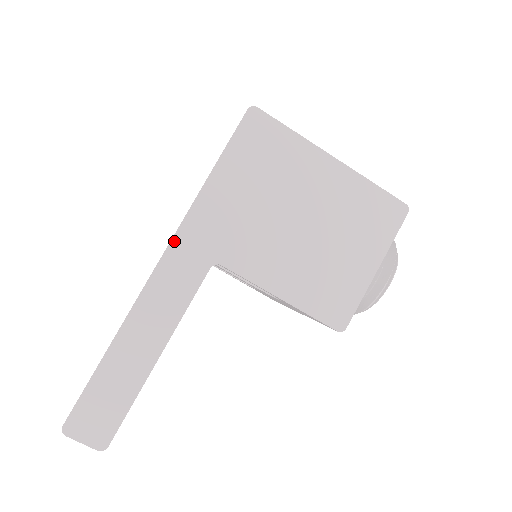
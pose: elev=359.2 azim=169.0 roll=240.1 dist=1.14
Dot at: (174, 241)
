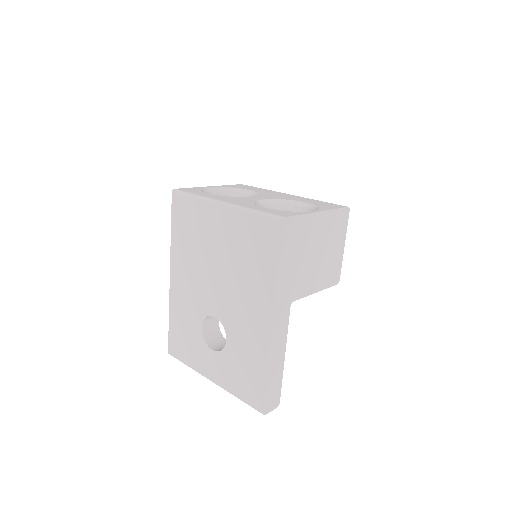
Dot at: (275, 310)
